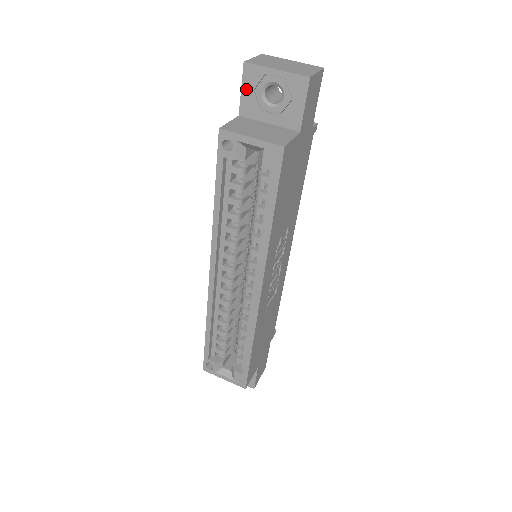
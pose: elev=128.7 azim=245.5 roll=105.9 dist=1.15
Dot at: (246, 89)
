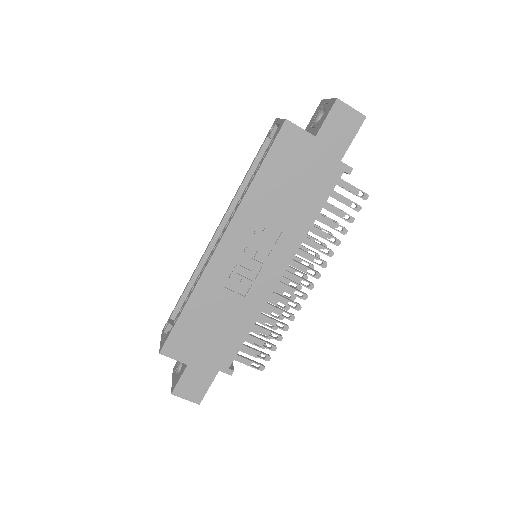
Dot at: (314, 116)
